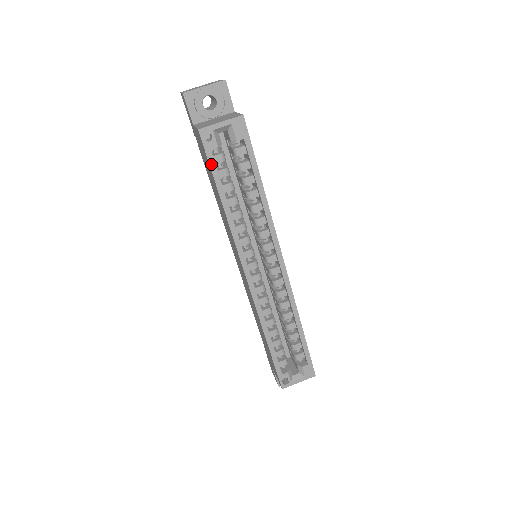
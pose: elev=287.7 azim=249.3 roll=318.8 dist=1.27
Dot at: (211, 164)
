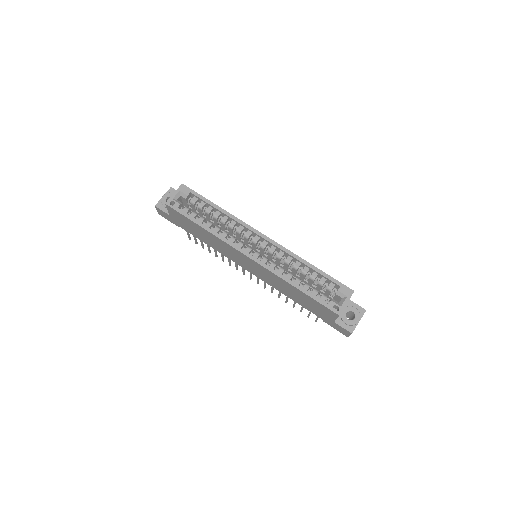
Dot at: (183, 214)
